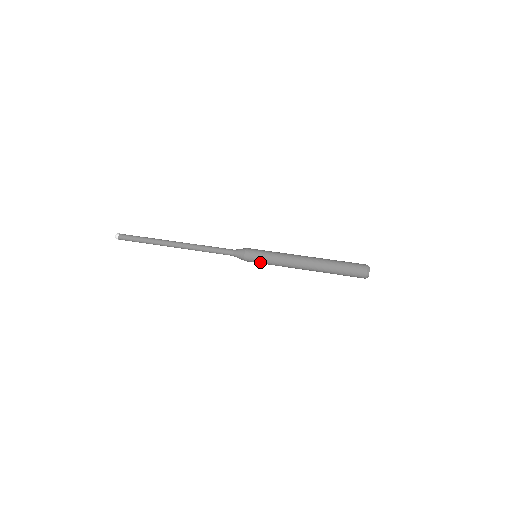
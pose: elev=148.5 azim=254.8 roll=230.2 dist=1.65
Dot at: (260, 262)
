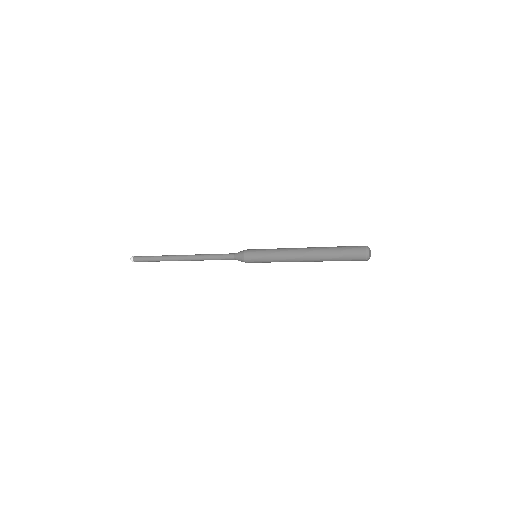
Dot at: (260, 262)
